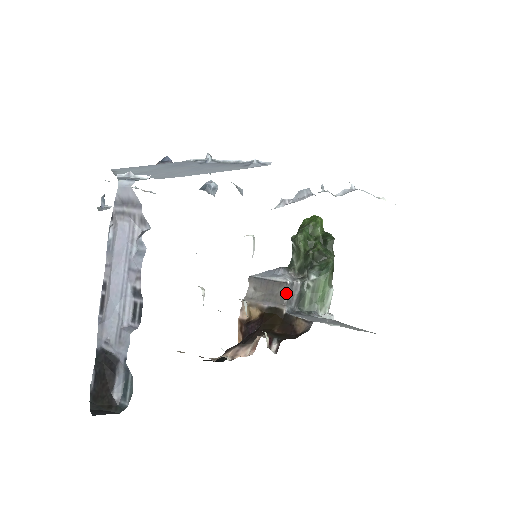
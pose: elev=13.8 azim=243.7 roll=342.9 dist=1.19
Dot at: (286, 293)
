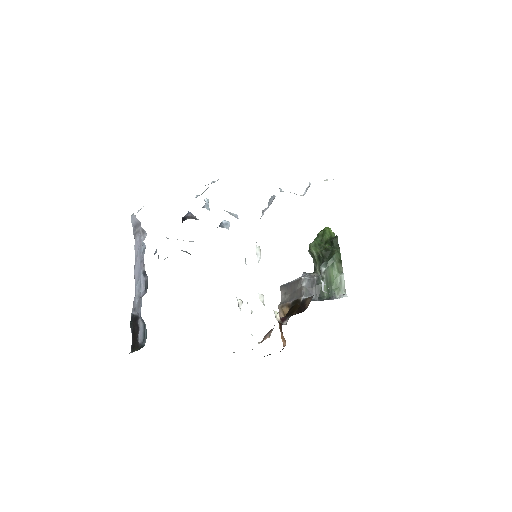
Dot at: (303, 287)
